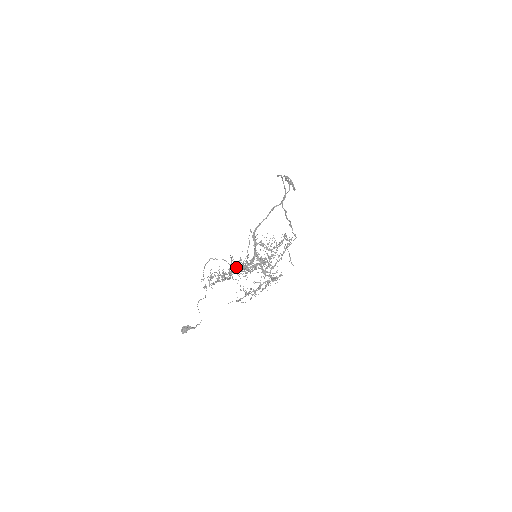
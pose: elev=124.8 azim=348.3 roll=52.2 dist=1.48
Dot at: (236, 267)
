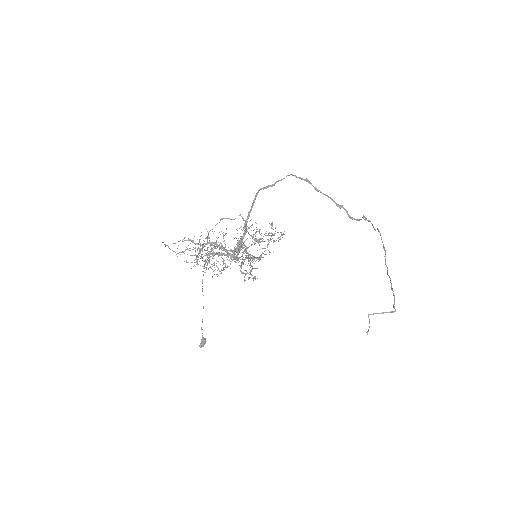
Dot at: (215, 247)
